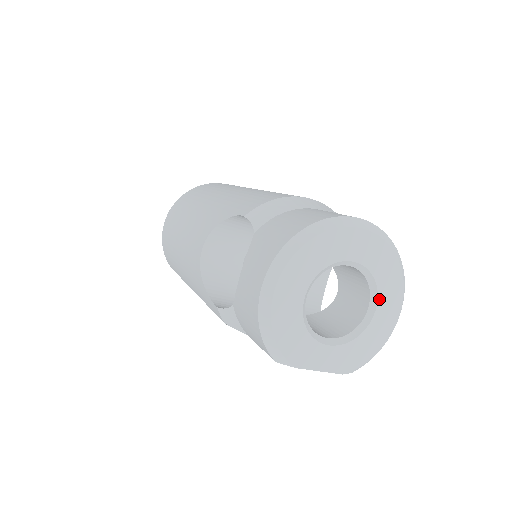
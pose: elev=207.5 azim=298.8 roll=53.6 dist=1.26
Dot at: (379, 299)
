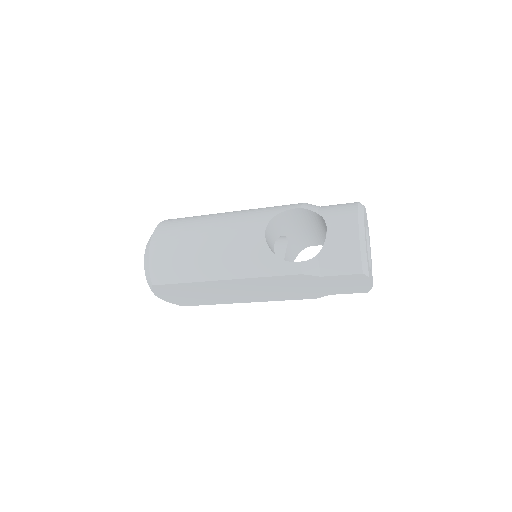
Dot at: occluded
